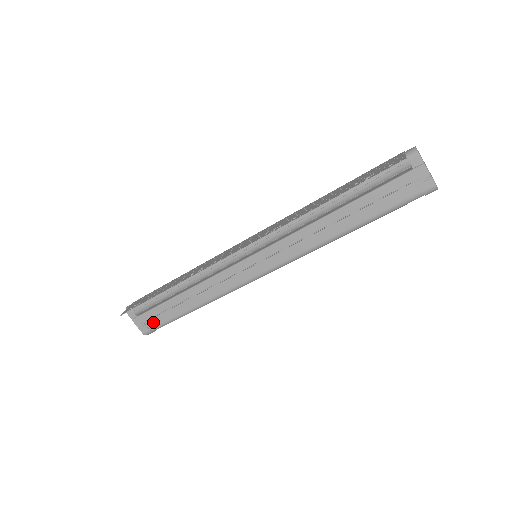
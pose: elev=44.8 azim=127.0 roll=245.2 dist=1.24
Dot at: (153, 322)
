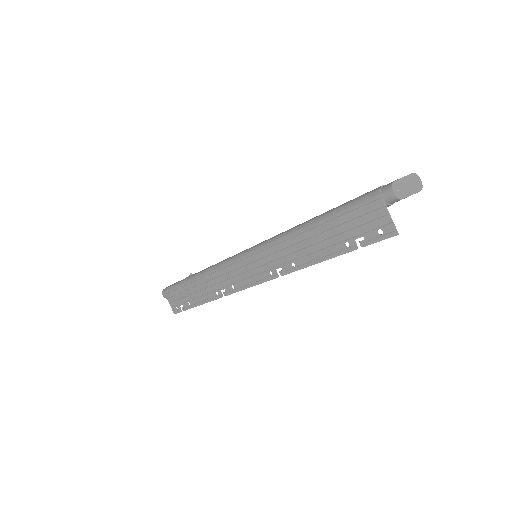
Dot at: occluded
